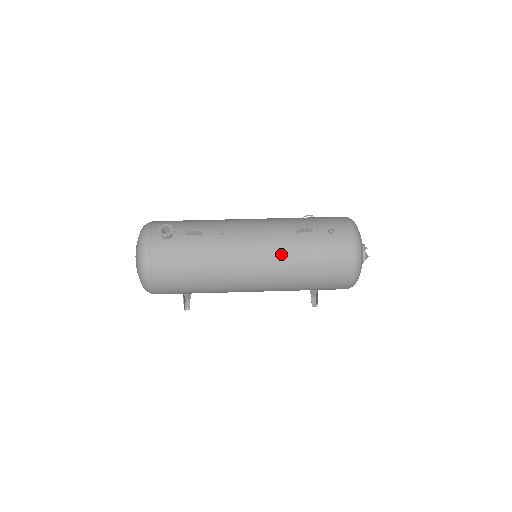
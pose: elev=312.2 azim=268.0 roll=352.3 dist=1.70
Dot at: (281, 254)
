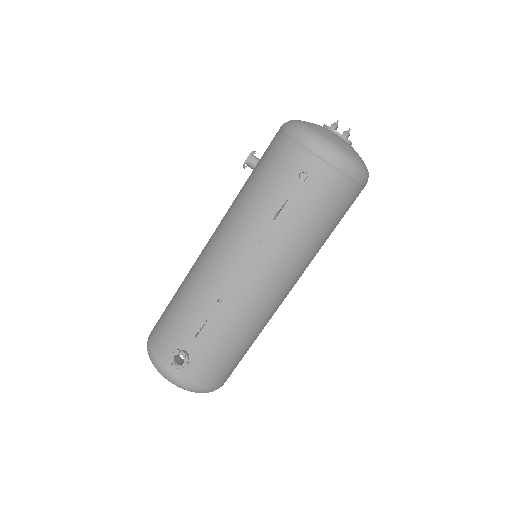
Dot at: (288, 254)
